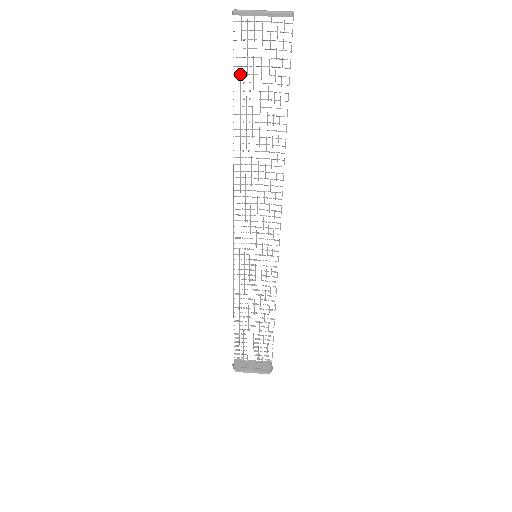
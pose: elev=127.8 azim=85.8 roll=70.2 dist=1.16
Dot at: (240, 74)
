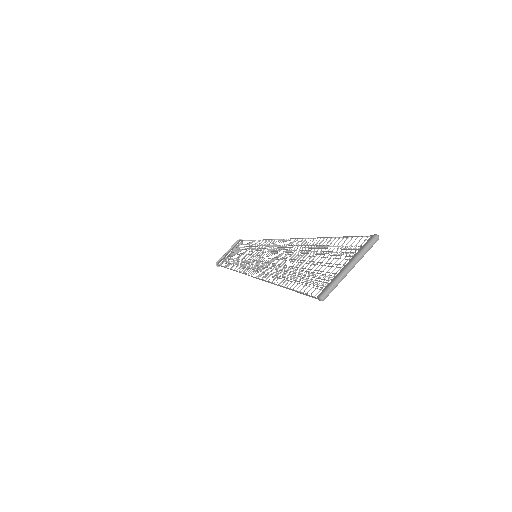
Dot at: occluded
